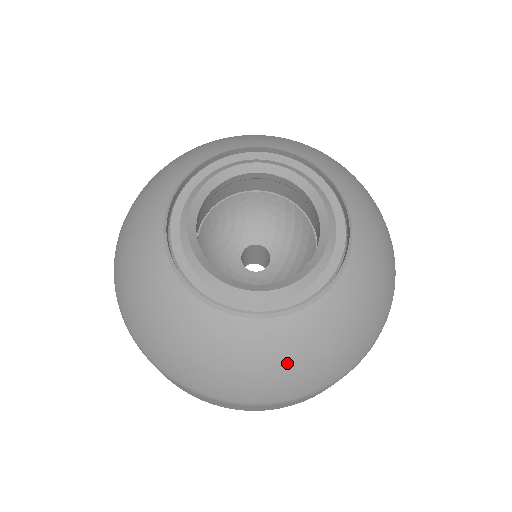
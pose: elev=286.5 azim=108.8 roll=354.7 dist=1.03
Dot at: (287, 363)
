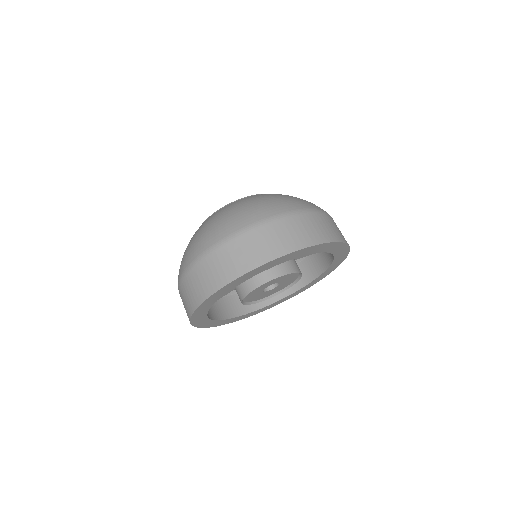
Dot at: (291, 196)
